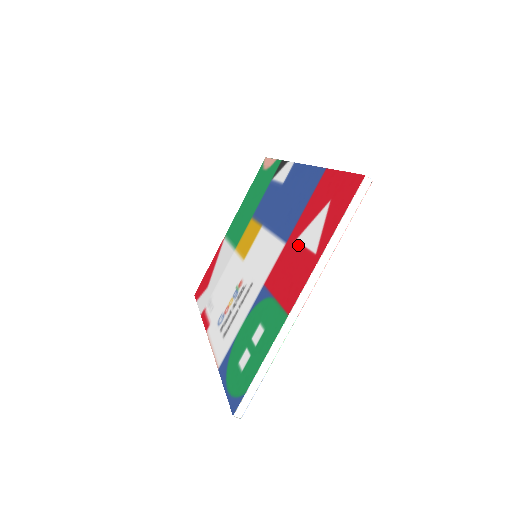
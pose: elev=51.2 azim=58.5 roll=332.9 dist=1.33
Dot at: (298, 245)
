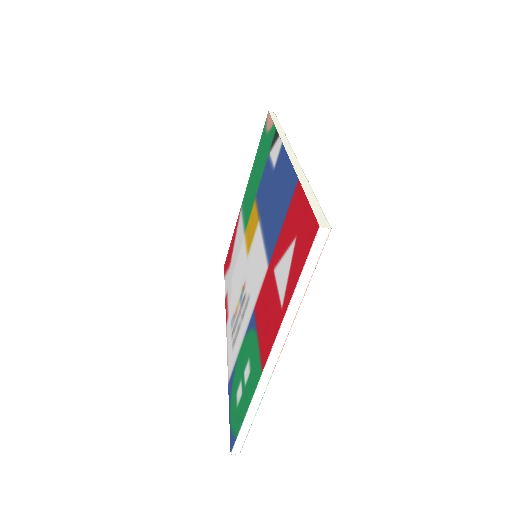
Dot at: (274, 280)
